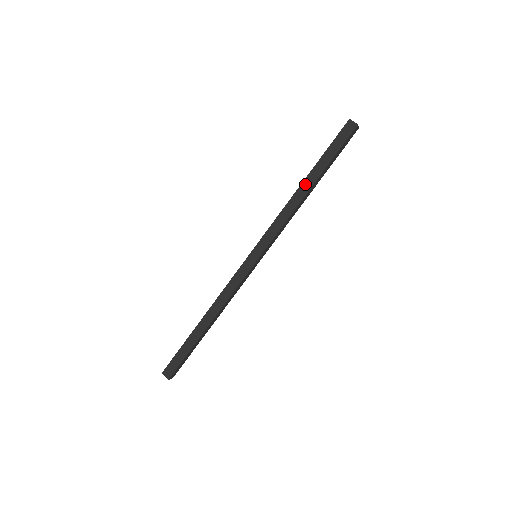
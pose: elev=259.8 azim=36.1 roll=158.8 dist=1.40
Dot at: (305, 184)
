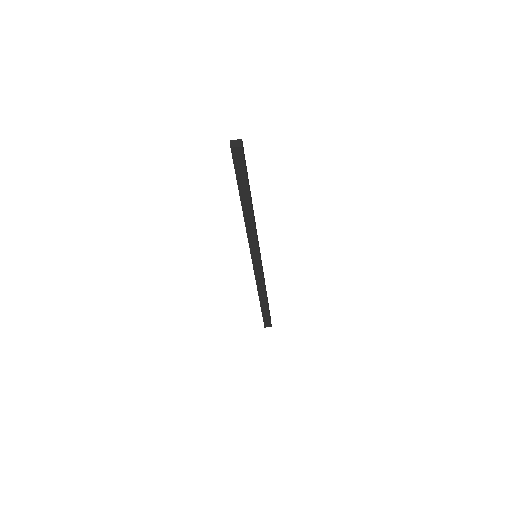
Dot at: (245, 207)
